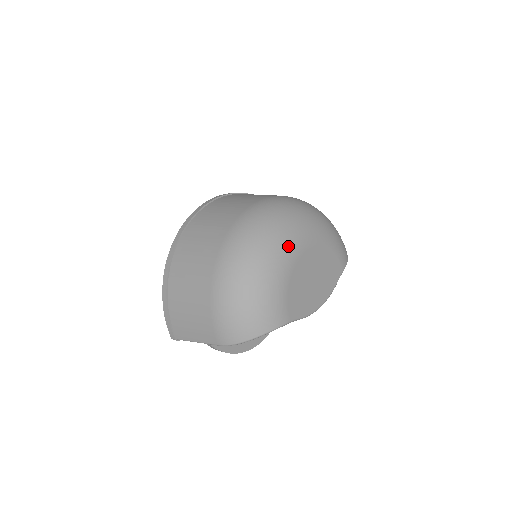
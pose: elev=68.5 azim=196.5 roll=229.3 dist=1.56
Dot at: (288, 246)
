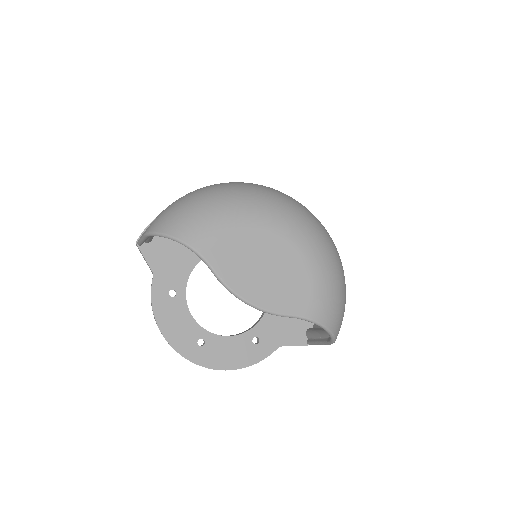
Dot at: (271, 212)
